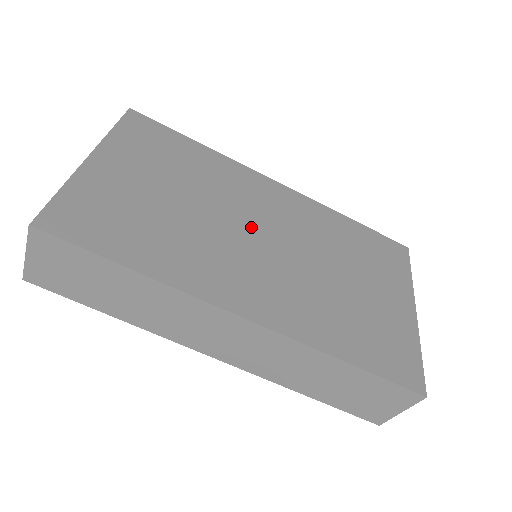
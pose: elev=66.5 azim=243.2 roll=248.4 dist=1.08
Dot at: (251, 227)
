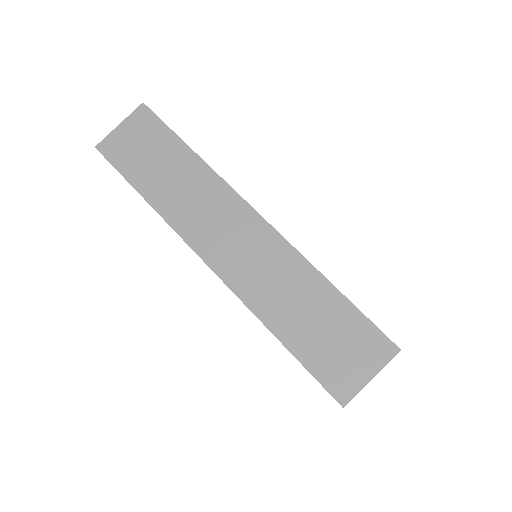
Dot at: occluded
